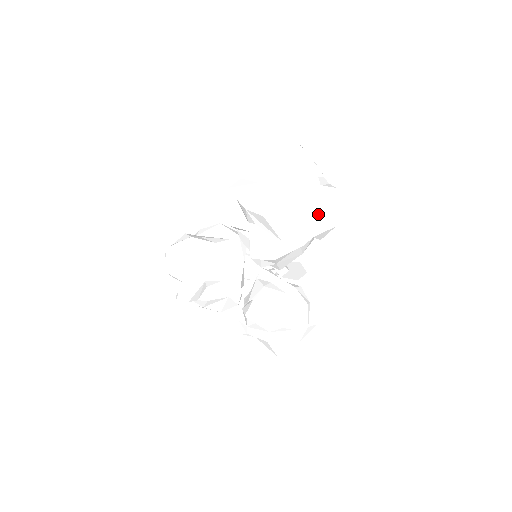
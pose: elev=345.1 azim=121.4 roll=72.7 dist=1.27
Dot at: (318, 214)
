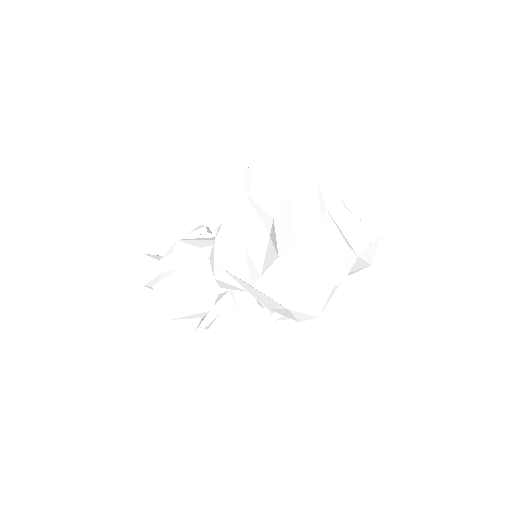
Dot at: (352, 270)
